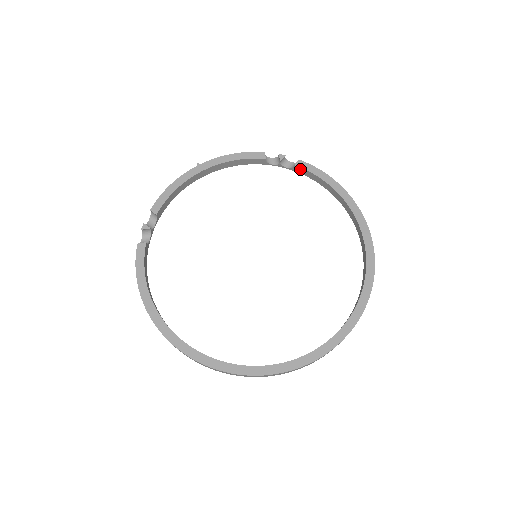
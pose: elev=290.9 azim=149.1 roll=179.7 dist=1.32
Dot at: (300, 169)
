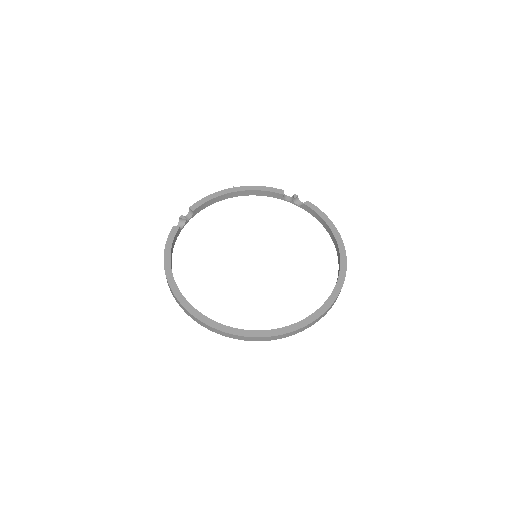
Dot at: (307, 207)
